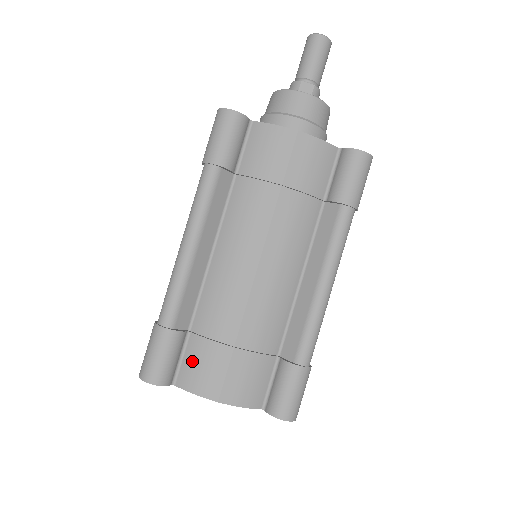
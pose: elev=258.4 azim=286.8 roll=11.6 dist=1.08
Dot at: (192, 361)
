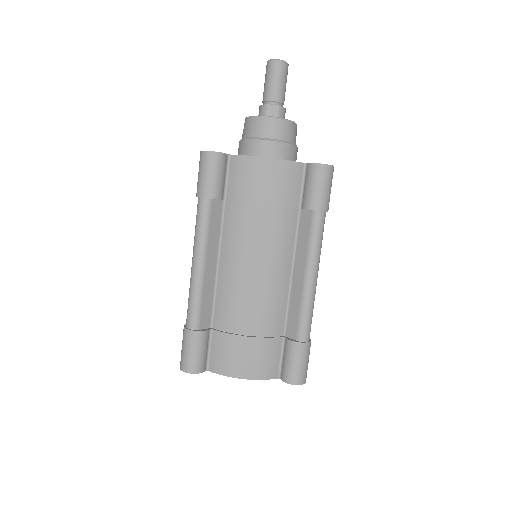
Dot at: (218, 351)
